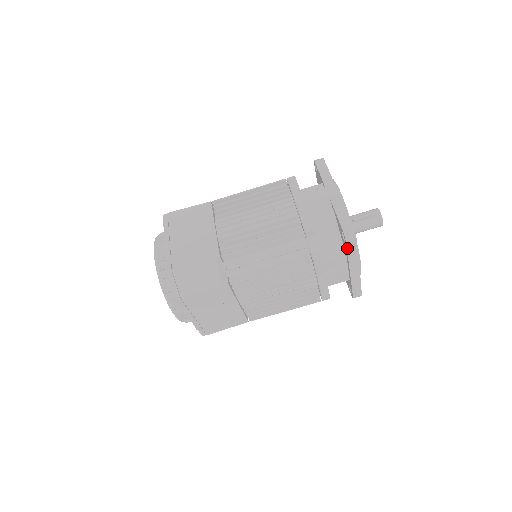
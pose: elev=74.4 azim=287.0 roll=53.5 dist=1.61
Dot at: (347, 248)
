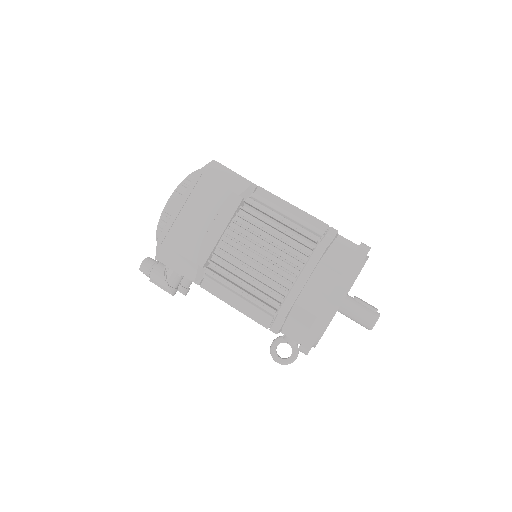
Dot at: (353, 257)
